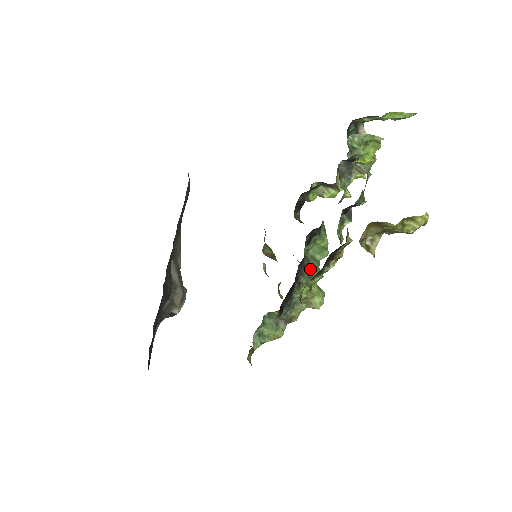
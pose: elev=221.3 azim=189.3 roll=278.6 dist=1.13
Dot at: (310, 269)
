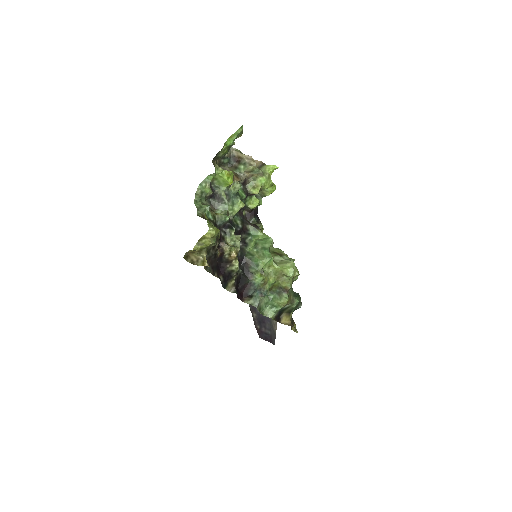
Dot at: (255, 261)
